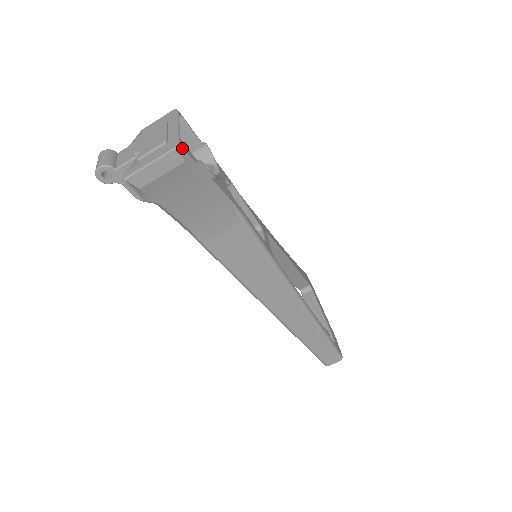
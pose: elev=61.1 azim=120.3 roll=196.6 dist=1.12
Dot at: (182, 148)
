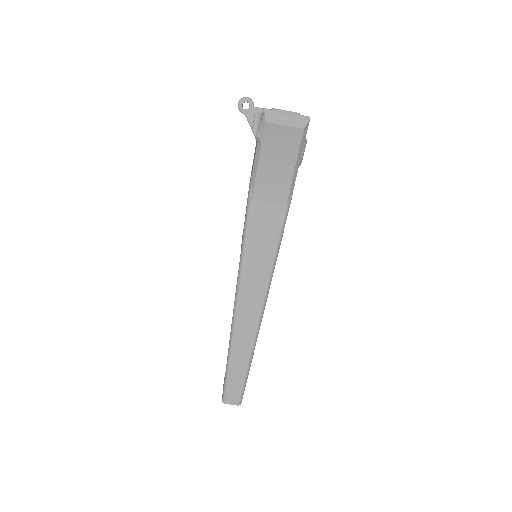
Dot at: (309, 121)
